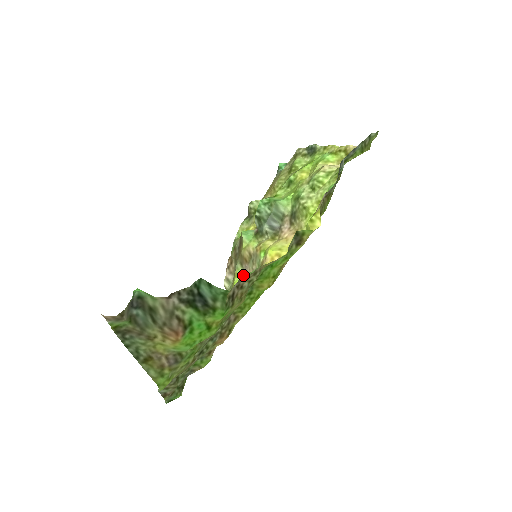
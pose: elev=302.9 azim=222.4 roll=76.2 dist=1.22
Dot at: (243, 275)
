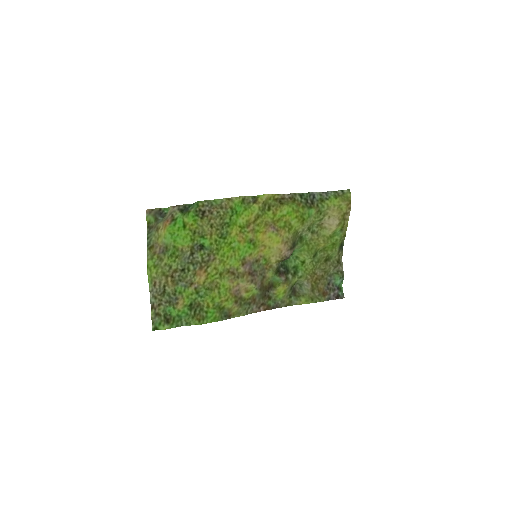
Dot at: (255, 289)
